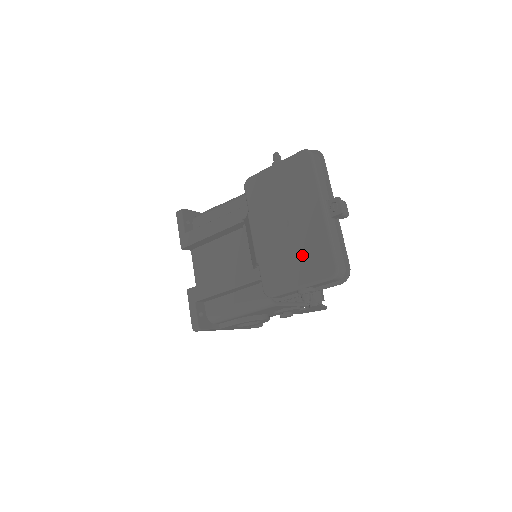
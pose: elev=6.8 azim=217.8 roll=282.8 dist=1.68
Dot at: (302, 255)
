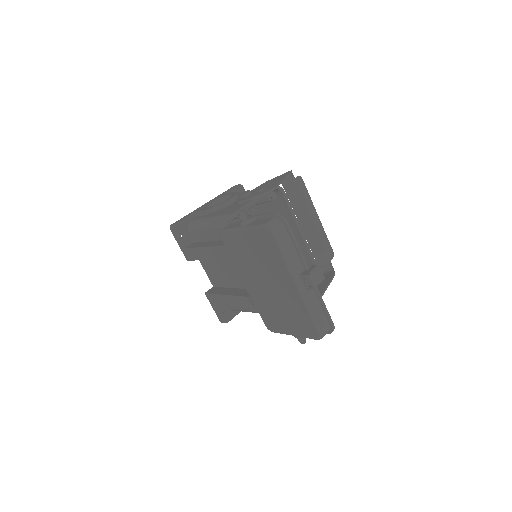
Dot at: (289, 314)
